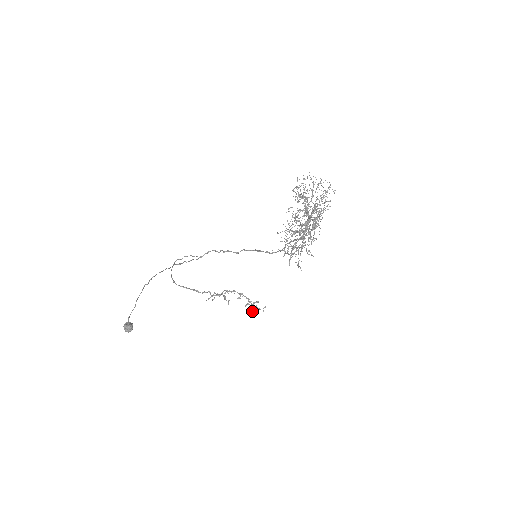
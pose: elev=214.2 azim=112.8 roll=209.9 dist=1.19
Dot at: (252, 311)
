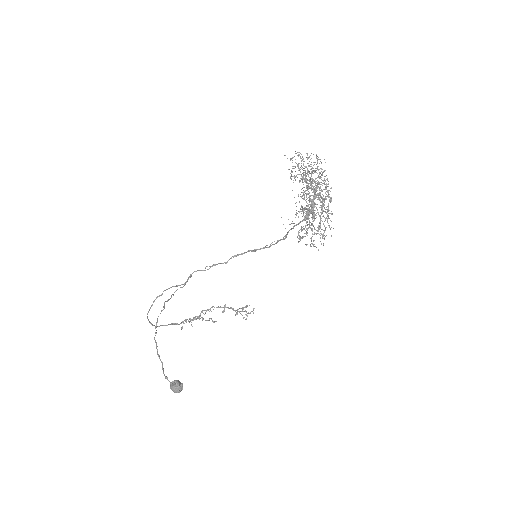
Dot at: occluded
